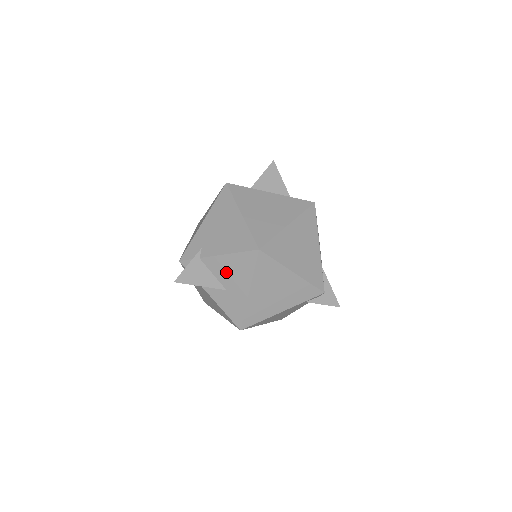
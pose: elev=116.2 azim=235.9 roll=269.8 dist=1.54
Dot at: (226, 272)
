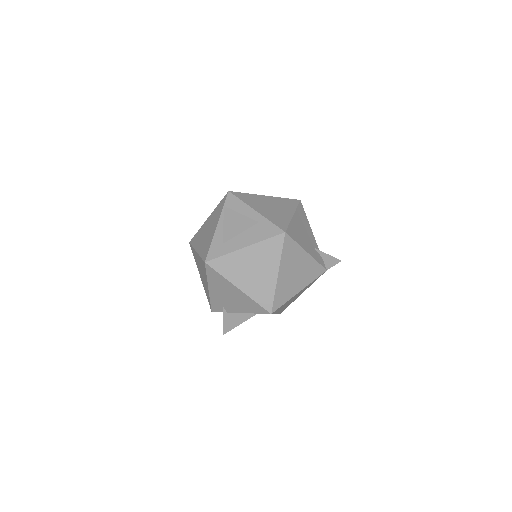
Dot at: occluded
